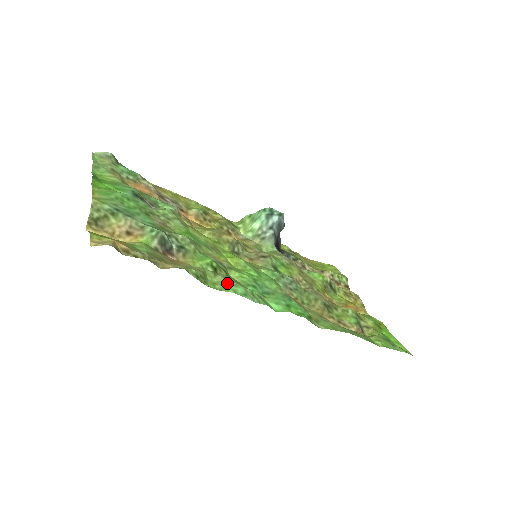
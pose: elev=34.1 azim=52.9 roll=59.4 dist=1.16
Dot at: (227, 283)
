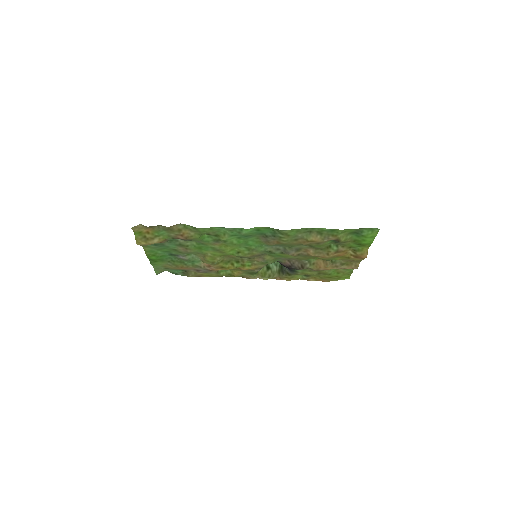
Dot at: (213, 231)
